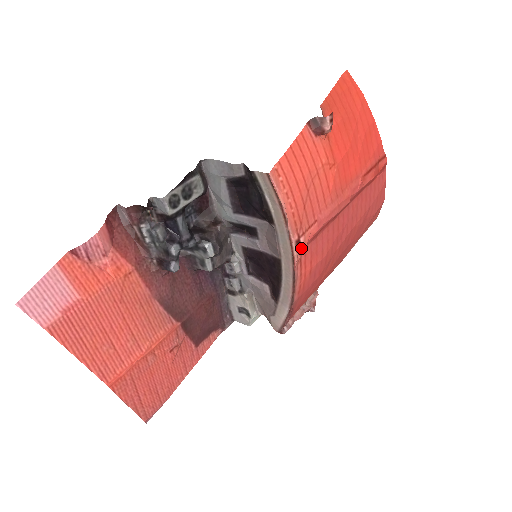
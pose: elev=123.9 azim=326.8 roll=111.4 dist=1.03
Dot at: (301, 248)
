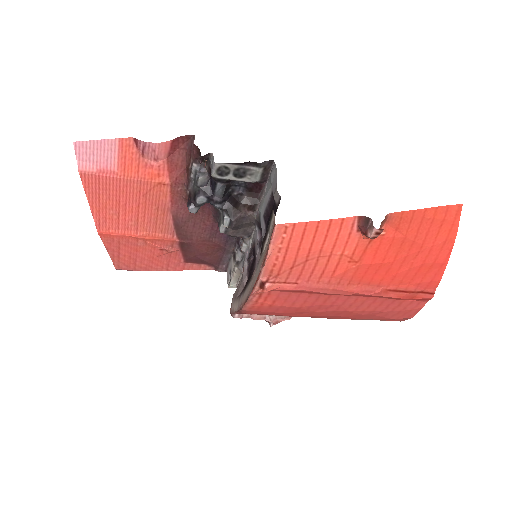
Dot at: (263, 288)
